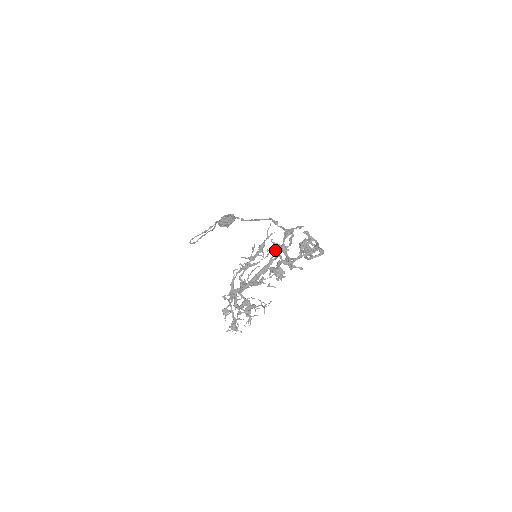
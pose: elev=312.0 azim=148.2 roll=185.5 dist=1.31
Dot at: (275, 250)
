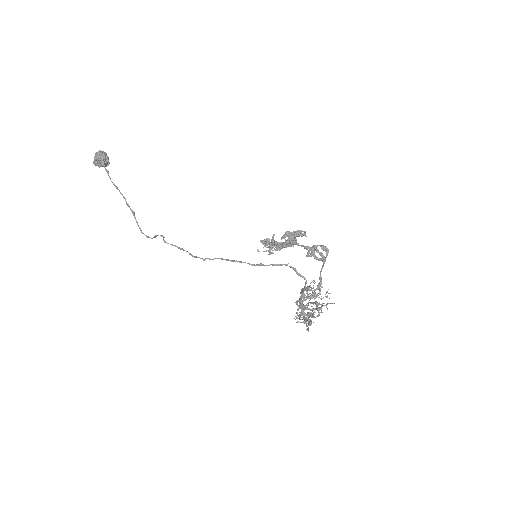
Dot at: occluded
